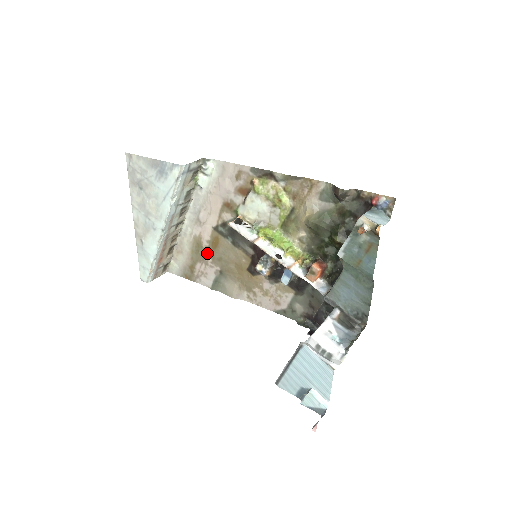
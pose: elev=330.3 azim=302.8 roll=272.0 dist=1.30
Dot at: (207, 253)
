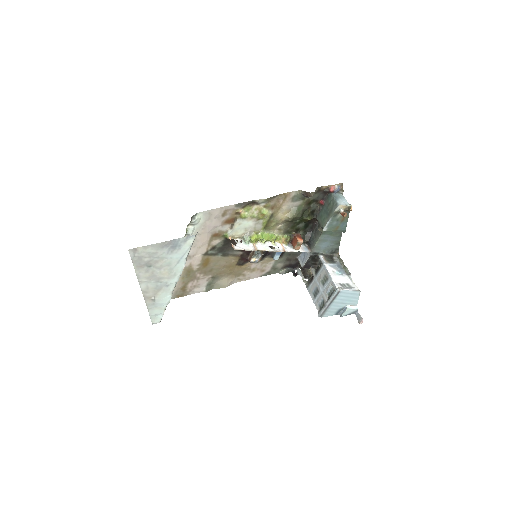
Dot at: (198, 272)
